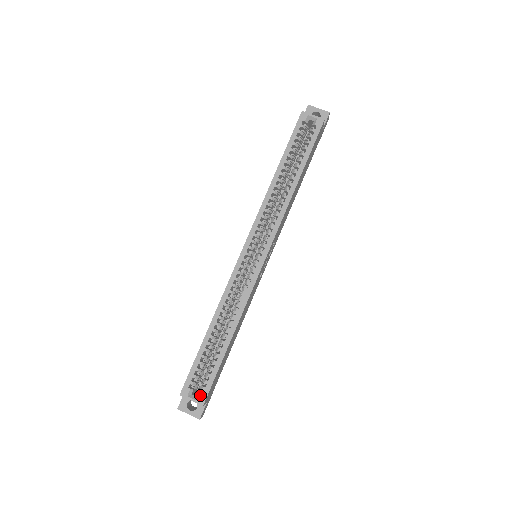
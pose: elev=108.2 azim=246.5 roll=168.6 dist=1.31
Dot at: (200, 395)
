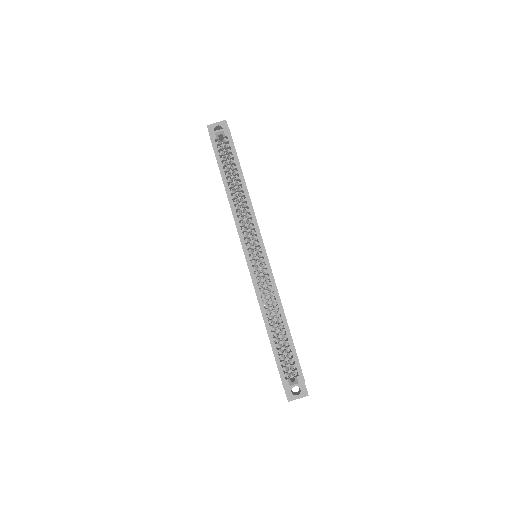
Dot at: (298, 378)
